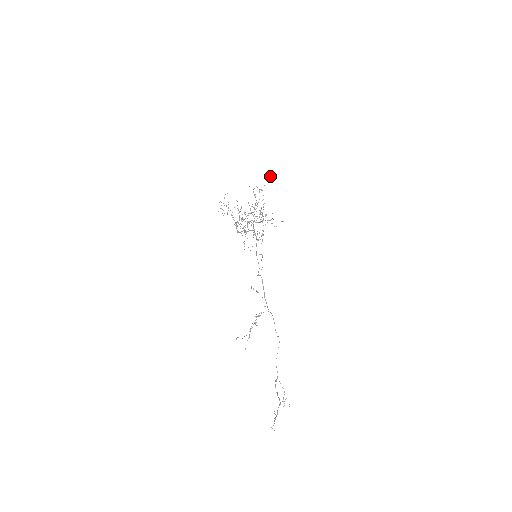
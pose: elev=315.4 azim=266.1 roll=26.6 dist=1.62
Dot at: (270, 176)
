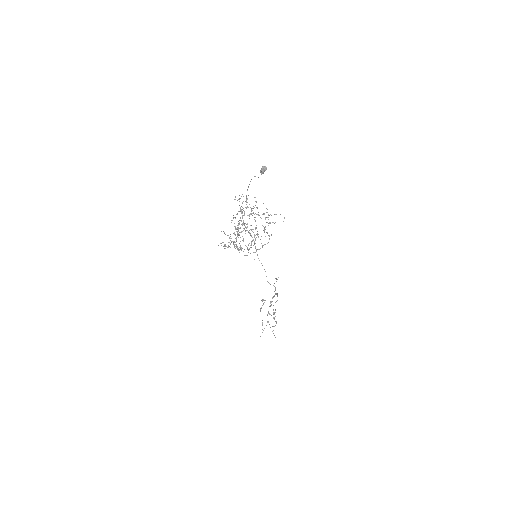
Dot at: (261, 173)
